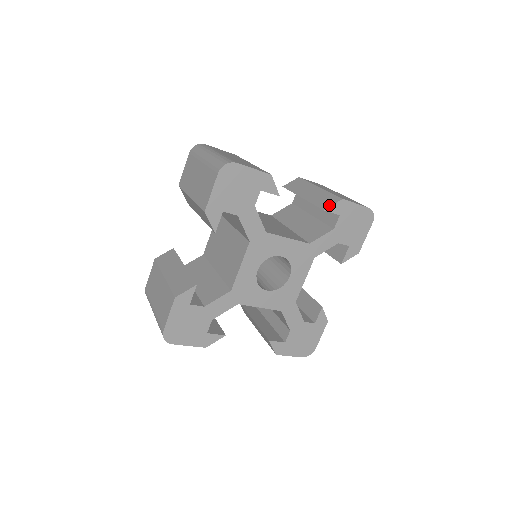
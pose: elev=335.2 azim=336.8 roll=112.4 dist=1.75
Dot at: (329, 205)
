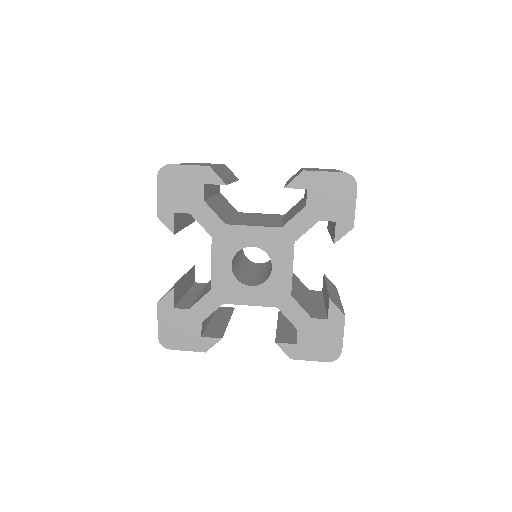
Dot at: occluded
